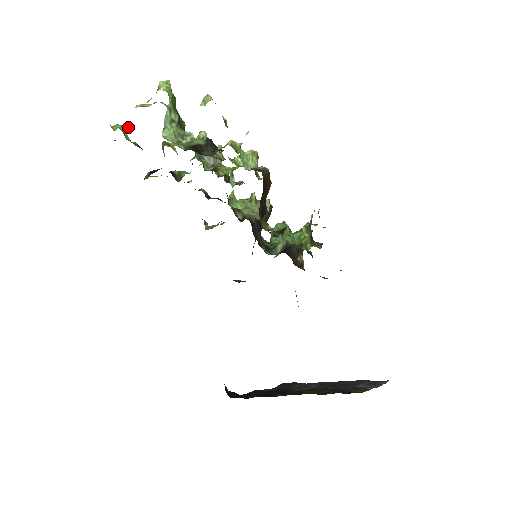
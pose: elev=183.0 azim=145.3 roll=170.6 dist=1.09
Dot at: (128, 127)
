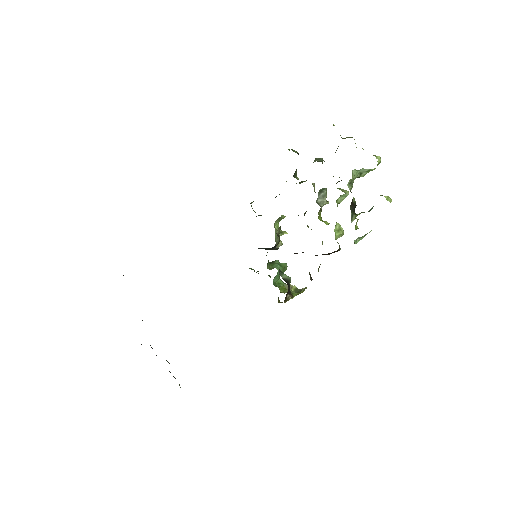
Dot at: occluded
